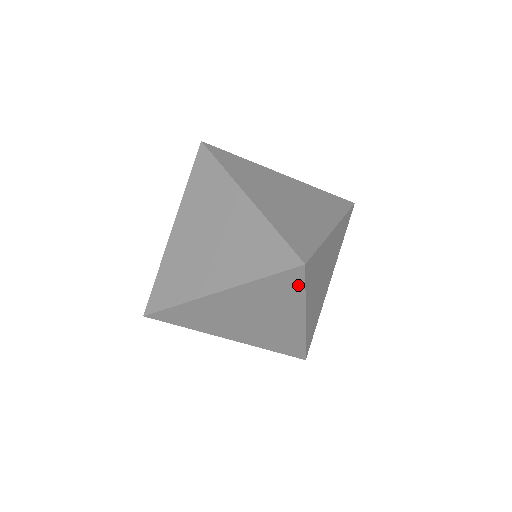
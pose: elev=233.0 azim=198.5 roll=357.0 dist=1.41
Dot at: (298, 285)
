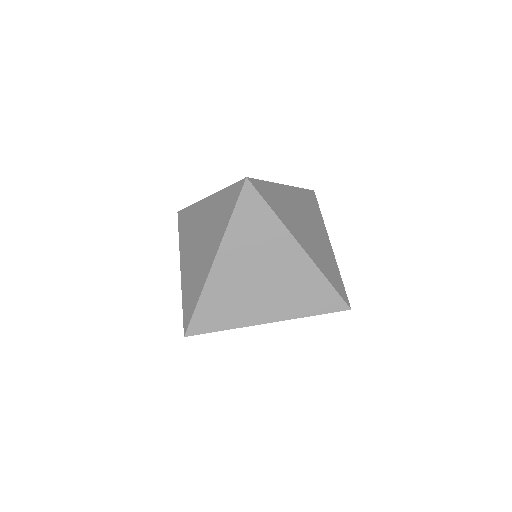
Dot at: (260, 205)
